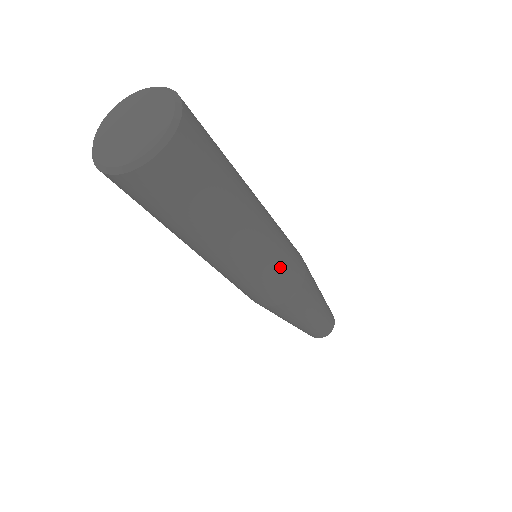
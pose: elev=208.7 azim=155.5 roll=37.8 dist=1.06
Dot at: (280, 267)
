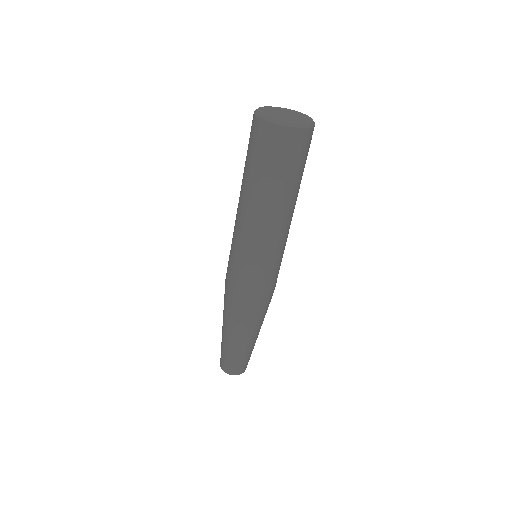
Dot at: (266, 266)
